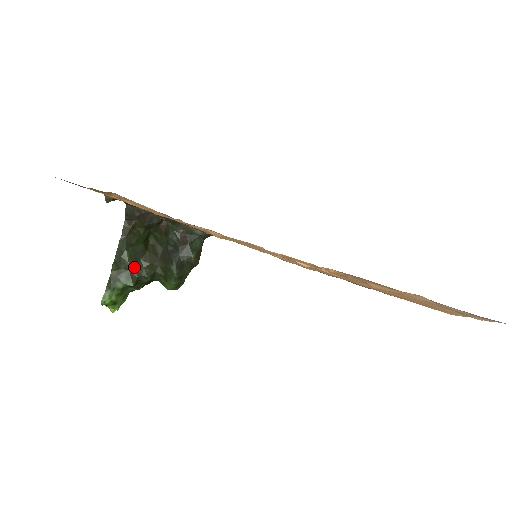
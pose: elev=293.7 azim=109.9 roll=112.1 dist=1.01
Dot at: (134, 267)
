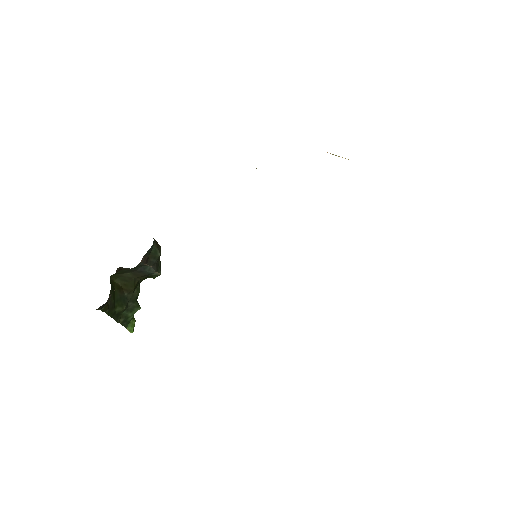
Dot at: (128, 303)
